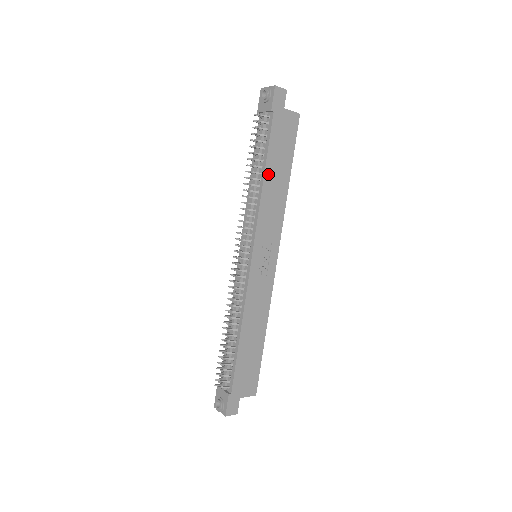
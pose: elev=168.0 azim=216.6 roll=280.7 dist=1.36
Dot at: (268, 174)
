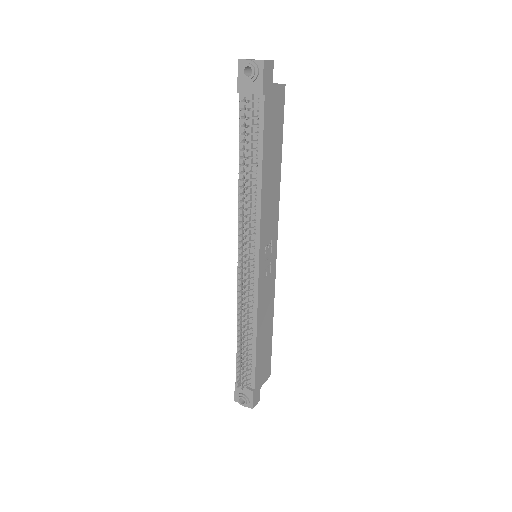
Dot at: (265, 171)
